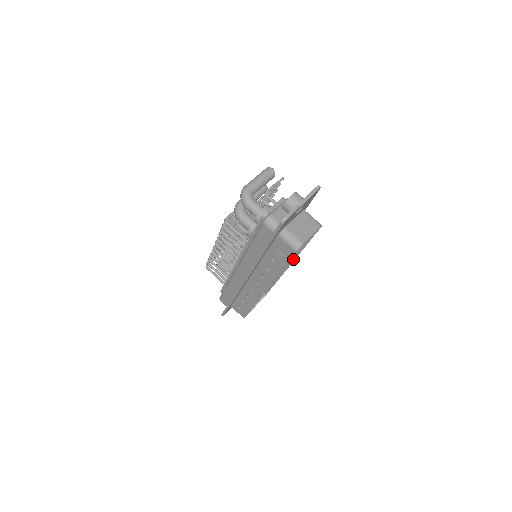
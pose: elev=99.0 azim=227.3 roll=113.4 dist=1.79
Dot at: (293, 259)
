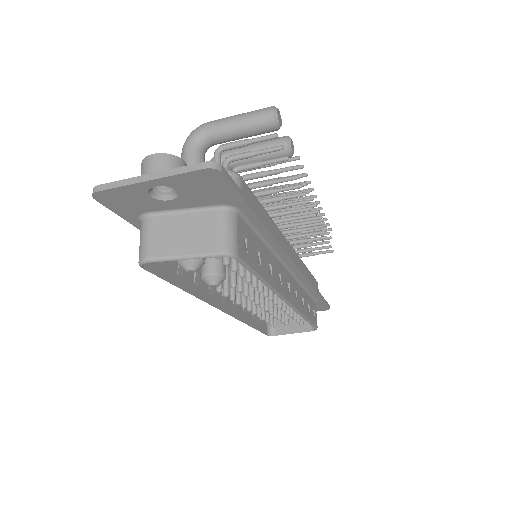
Dot at: (280, 295)
